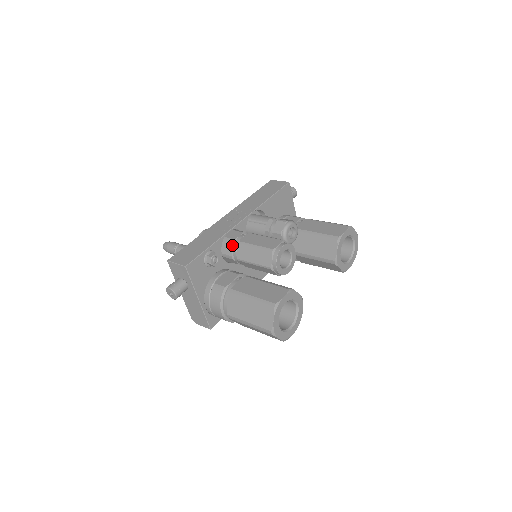
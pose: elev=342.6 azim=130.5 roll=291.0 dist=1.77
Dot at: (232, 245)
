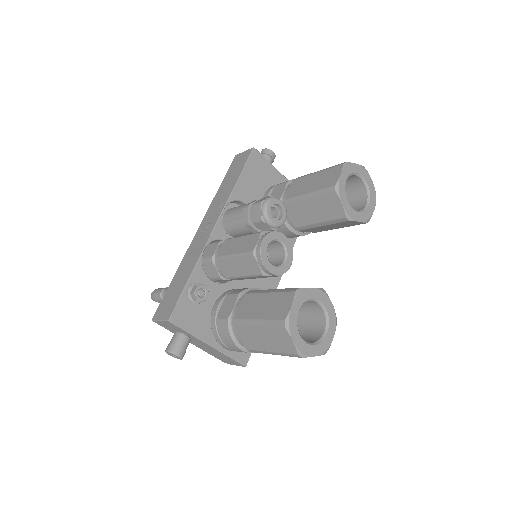
Dot at: (213, 265)
